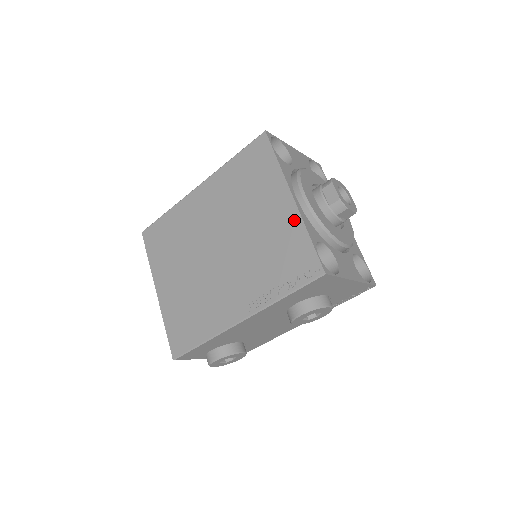
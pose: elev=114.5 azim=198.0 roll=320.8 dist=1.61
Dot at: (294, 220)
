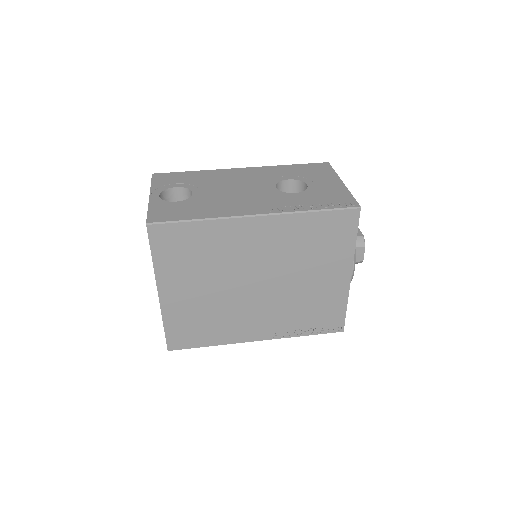
Dot at: (342, 293)
